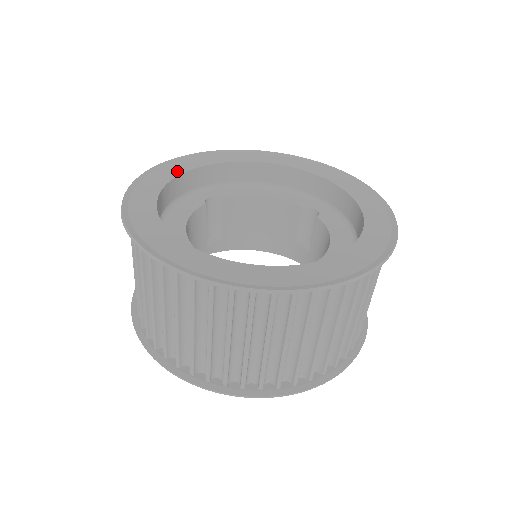
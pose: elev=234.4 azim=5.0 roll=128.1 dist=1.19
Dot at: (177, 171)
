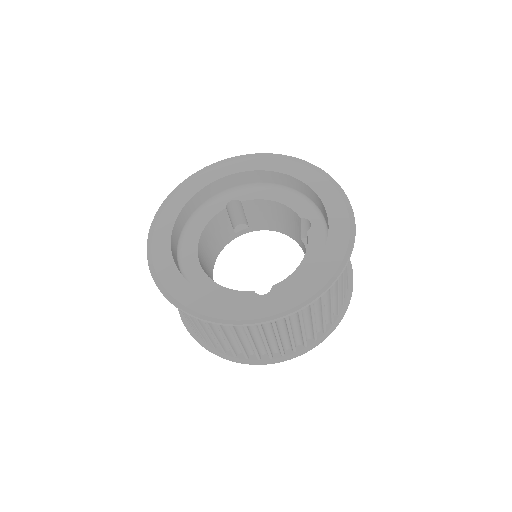
Dot at: (204, 182)
